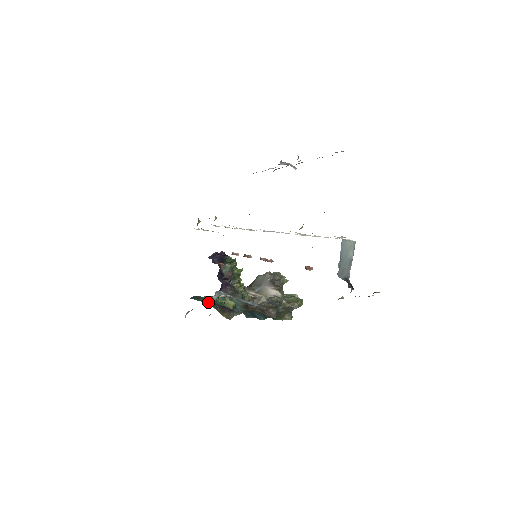
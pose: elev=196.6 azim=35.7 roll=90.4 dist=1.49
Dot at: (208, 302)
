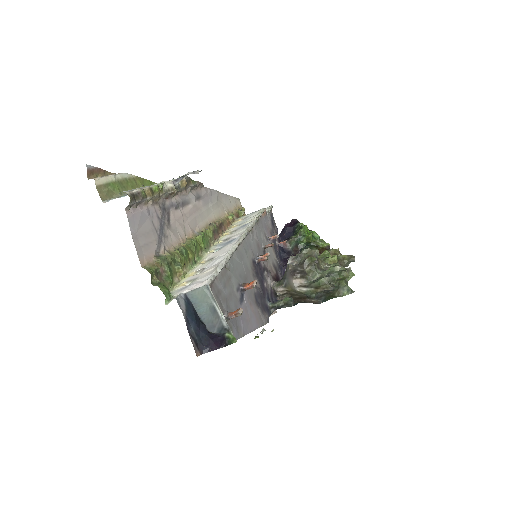
Dot at: occluded
